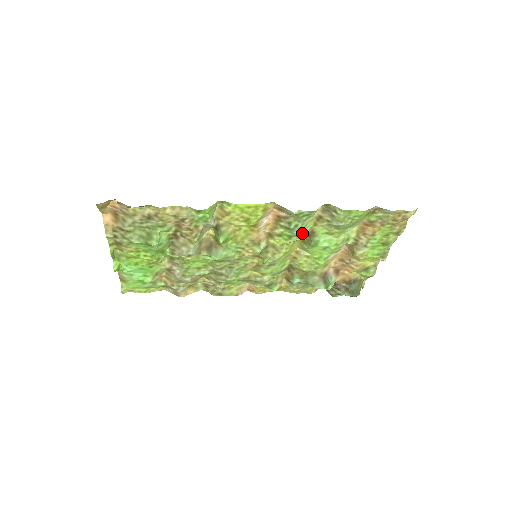
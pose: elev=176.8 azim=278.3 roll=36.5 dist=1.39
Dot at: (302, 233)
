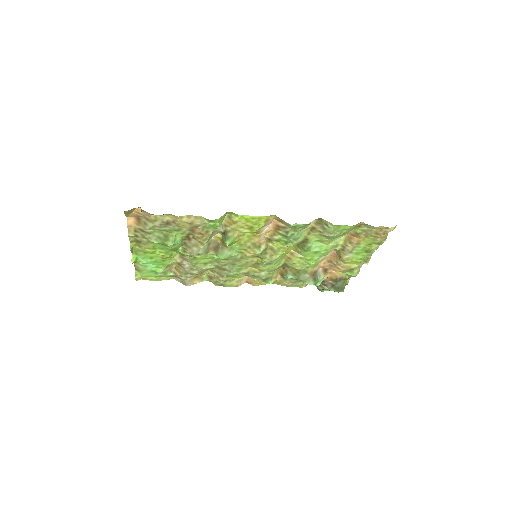
Dot at: (297, 240)
